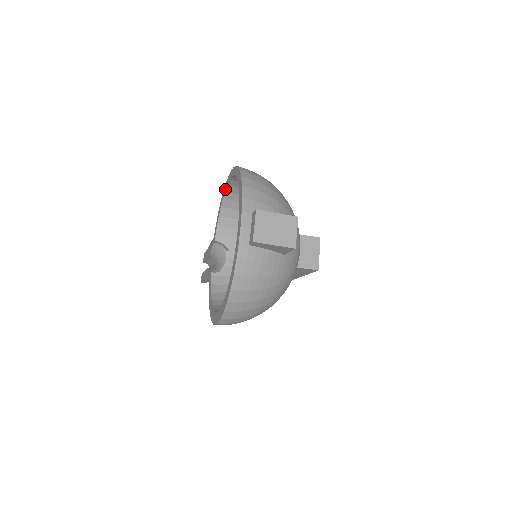
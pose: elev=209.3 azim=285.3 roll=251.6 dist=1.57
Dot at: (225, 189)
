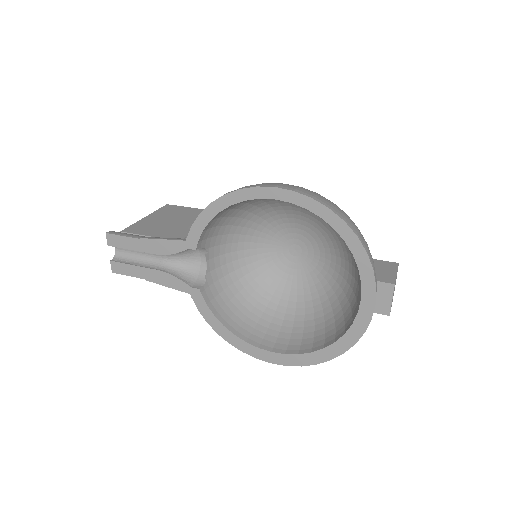
Dot at: (244, 199)
